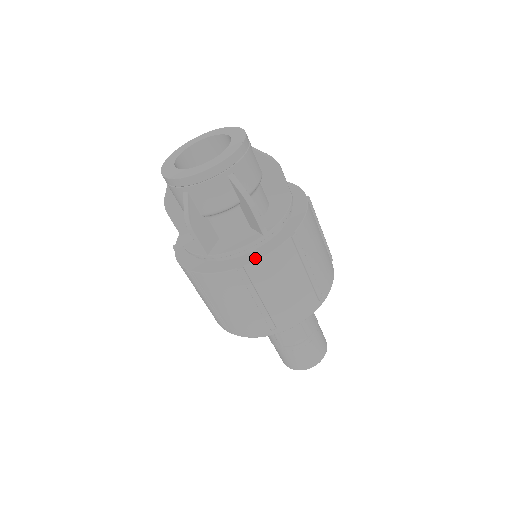
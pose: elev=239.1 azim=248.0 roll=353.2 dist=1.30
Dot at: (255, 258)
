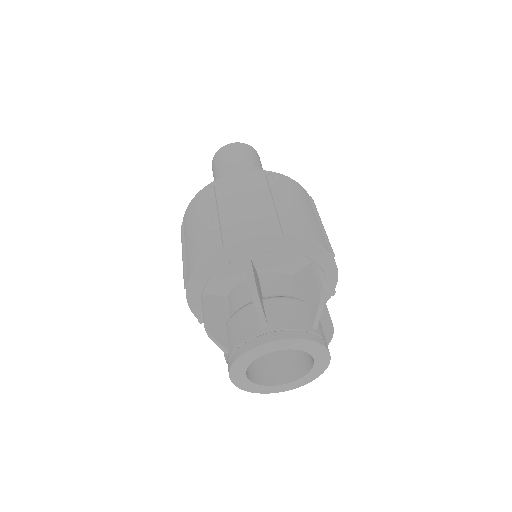
Dot at: occluded
